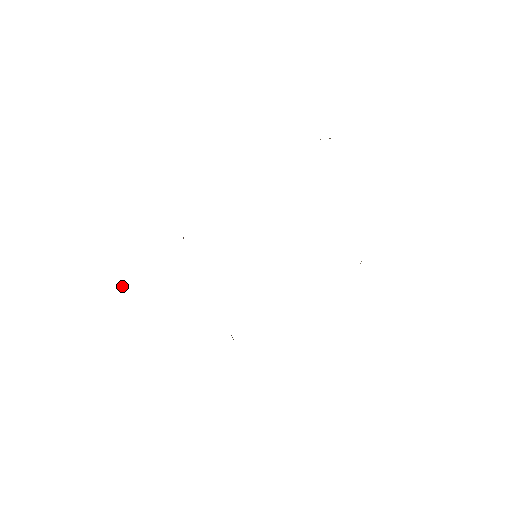
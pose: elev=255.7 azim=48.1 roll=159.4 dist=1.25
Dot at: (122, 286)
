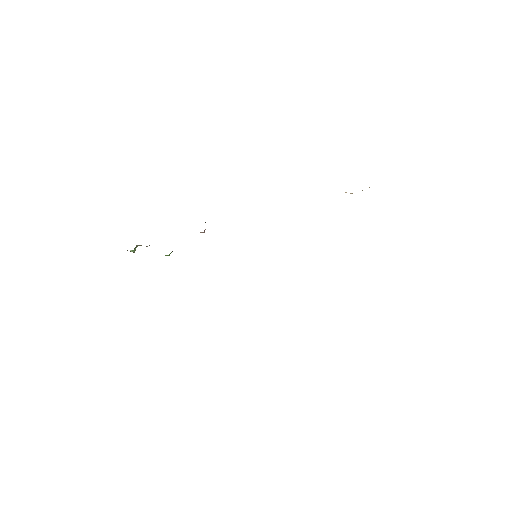
Dot at: (134, 252)
